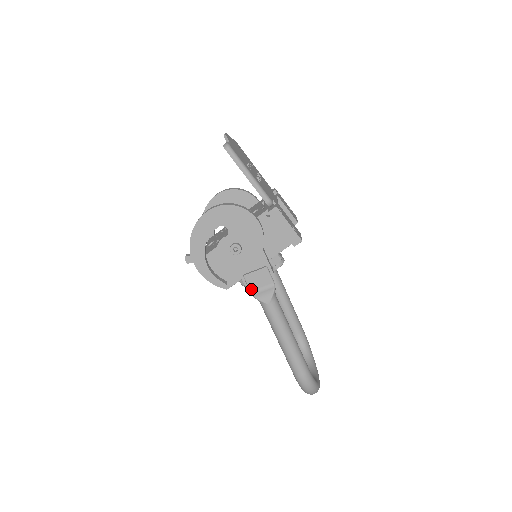
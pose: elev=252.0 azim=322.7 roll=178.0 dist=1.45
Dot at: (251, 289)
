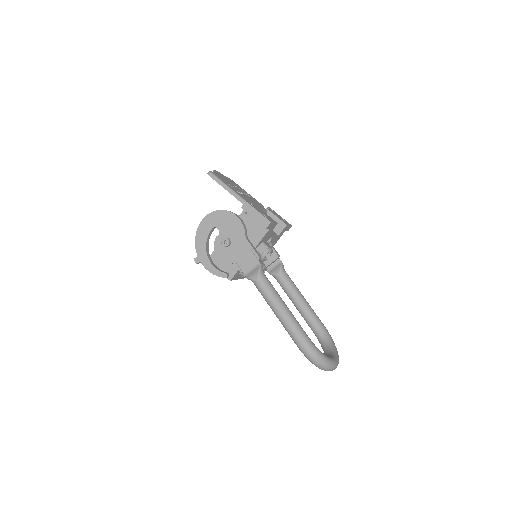
Dot at: (244, 272)
